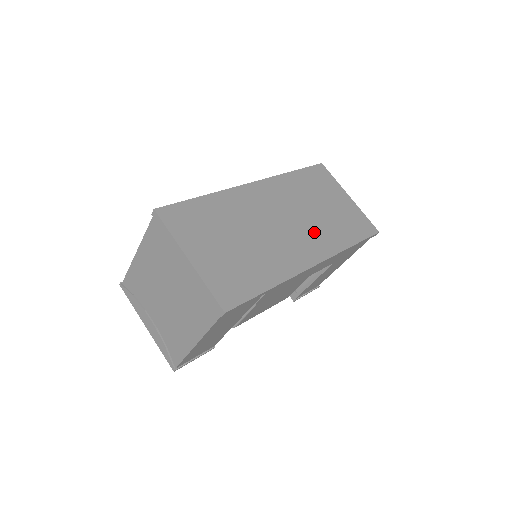
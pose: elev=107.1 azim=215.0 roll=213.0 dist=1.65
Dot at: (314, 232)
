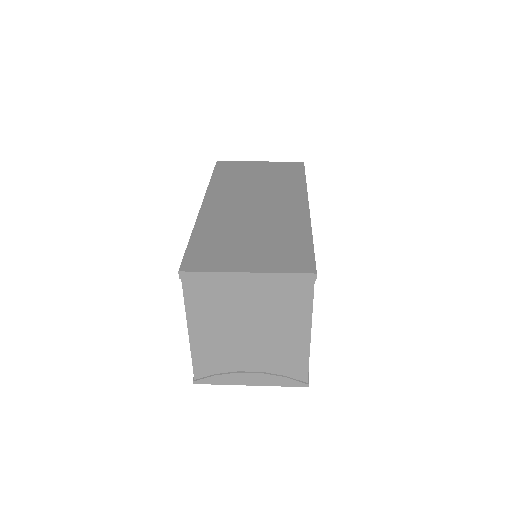
Dot at: (277, 193)
